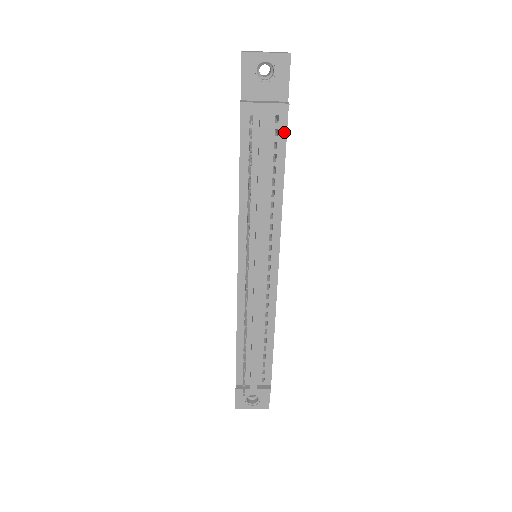
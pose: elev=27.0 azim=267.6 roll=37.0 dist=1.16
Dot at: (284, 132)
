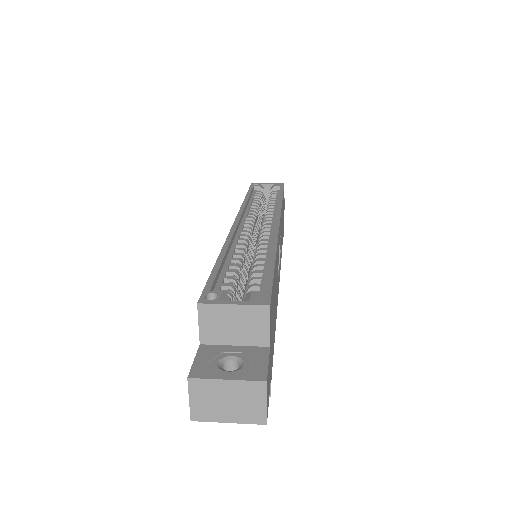
Dot at: occluded
